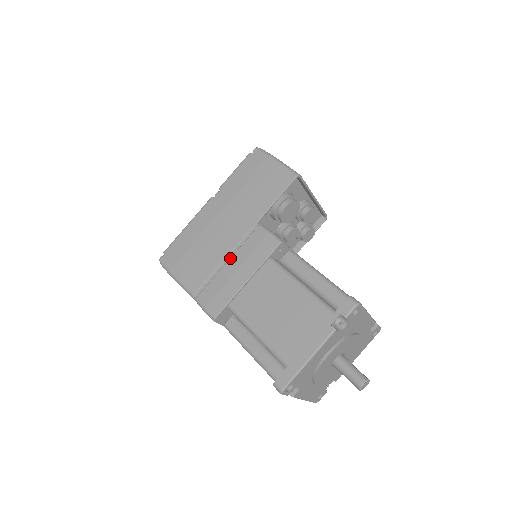
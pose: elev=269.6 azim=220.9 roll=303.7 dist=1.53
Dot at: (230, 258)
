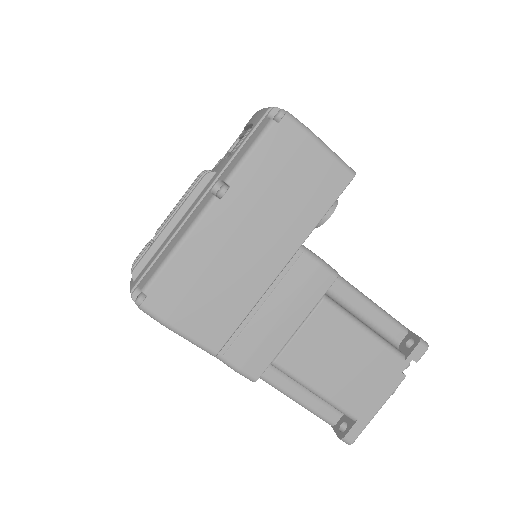
Dot at: (266, 300)
